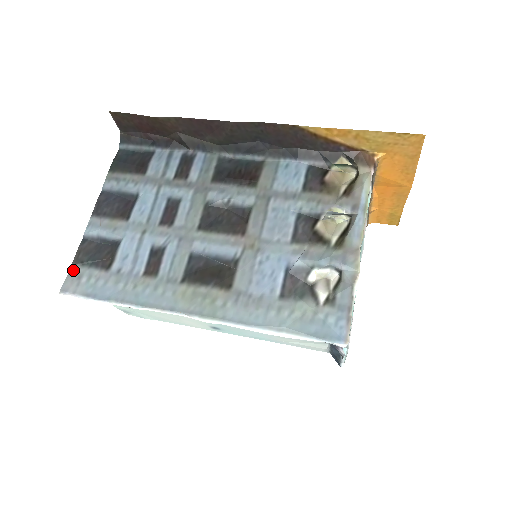
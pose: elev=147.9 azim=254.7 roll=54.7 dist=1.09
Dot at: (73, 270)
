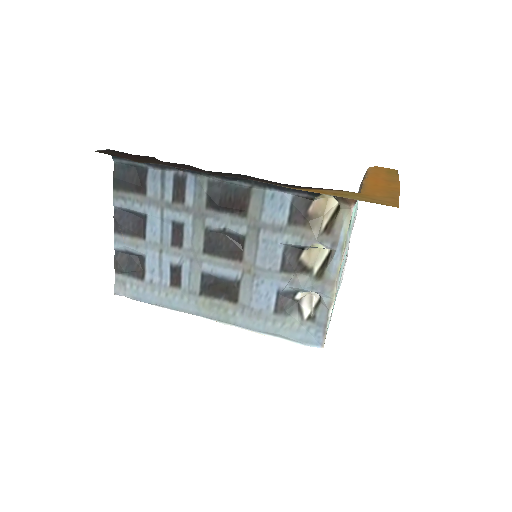
Dot at: (117, 277)
